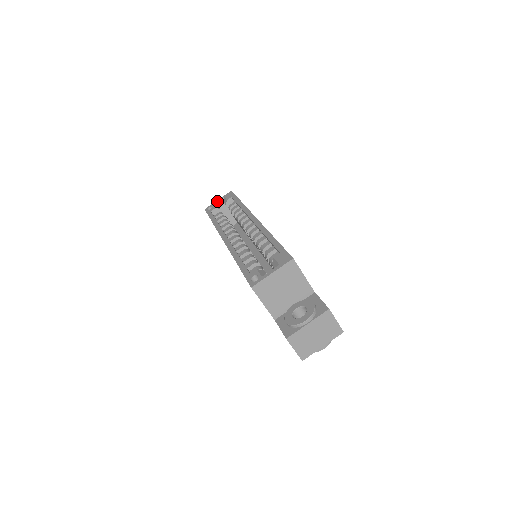
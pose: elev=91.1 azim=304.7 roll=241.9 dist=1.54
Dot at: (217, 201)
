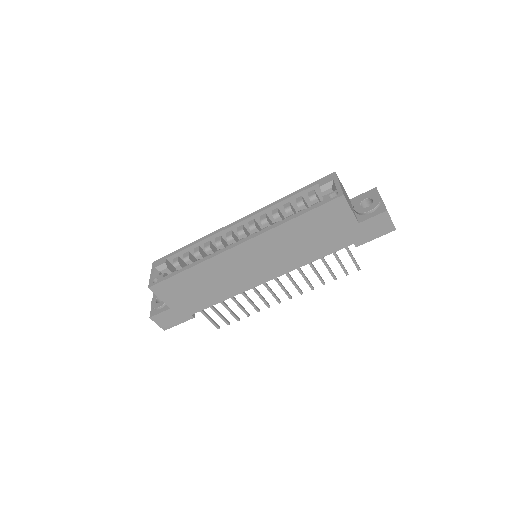
Dot at: (152, 274)
